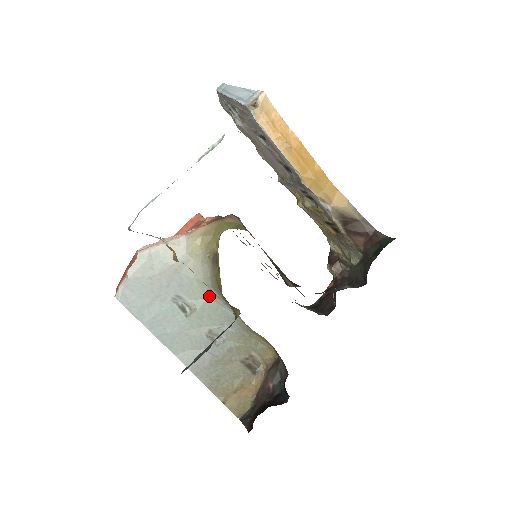
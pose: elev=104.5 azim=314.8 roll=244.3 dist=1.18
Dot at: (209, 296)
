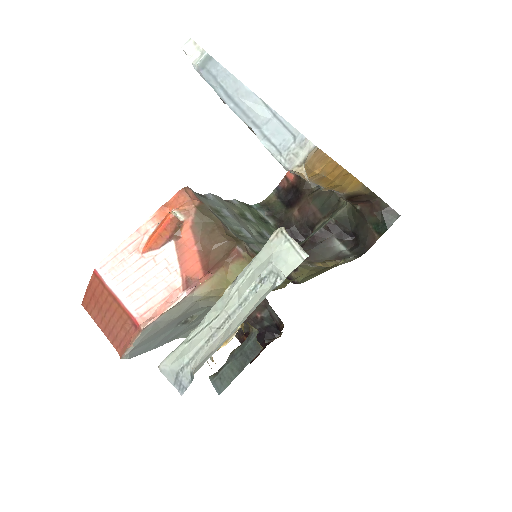
Dot at: occluded
